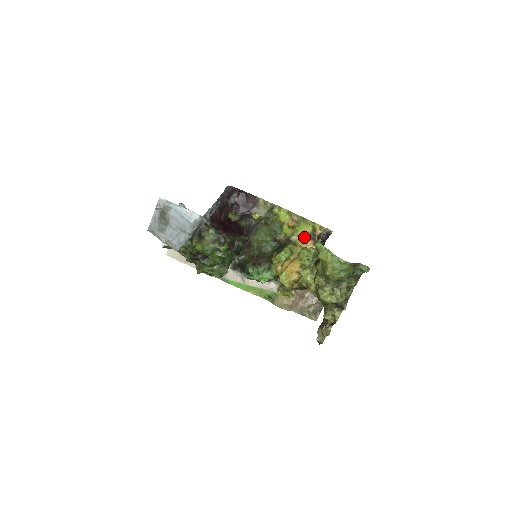
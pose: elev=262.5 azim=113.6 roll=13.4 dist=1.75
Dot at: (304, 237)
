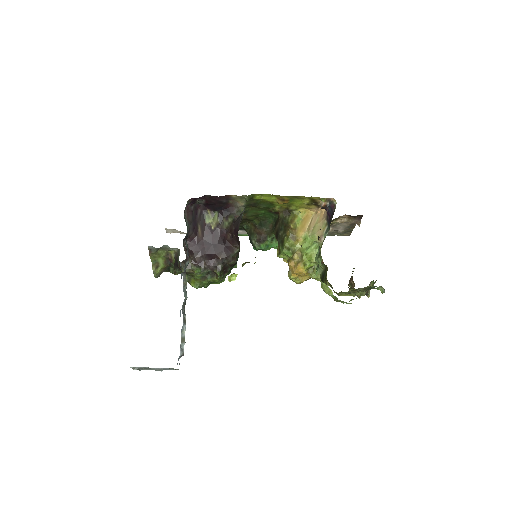
Dot at: (304, 205)
